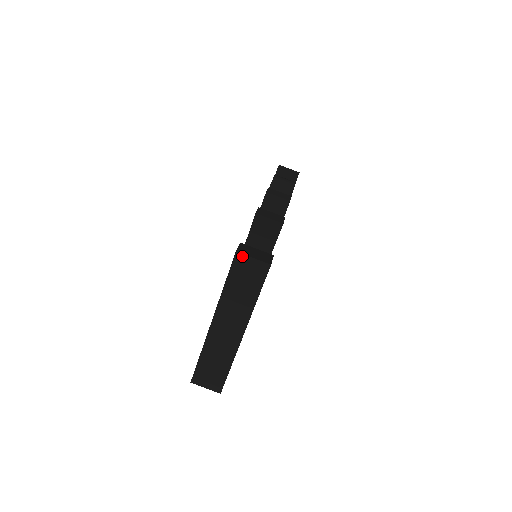
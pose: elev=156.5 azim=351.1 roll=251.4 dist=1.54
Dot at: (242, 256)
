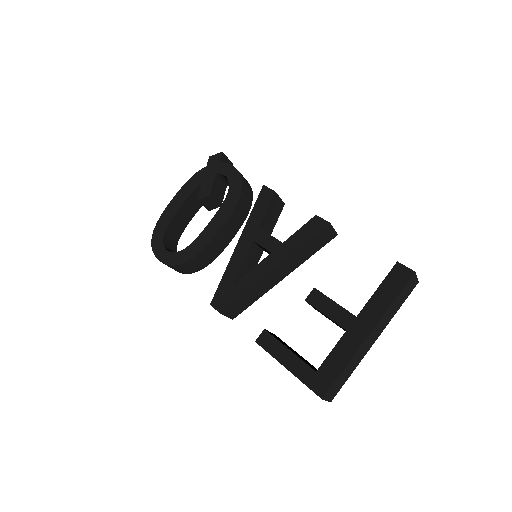
Dot at: (415, 275)
